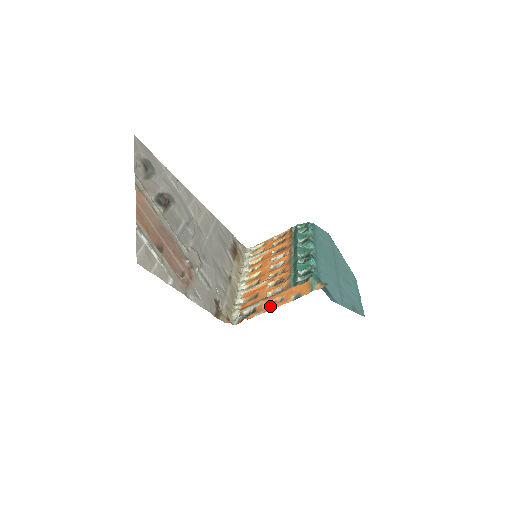
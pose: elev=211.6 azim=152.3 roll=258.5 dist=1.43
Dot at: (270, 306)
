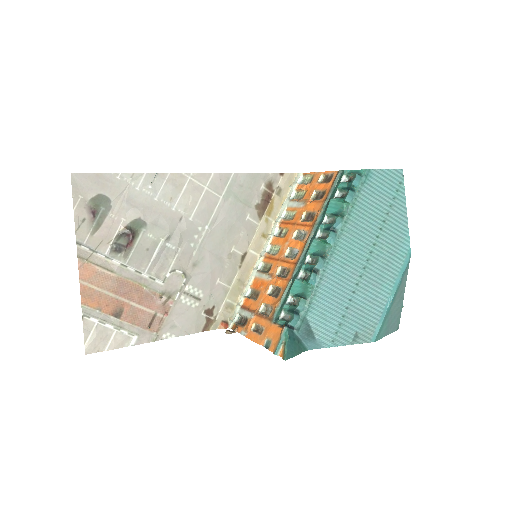
Dot at: (252, 332)
